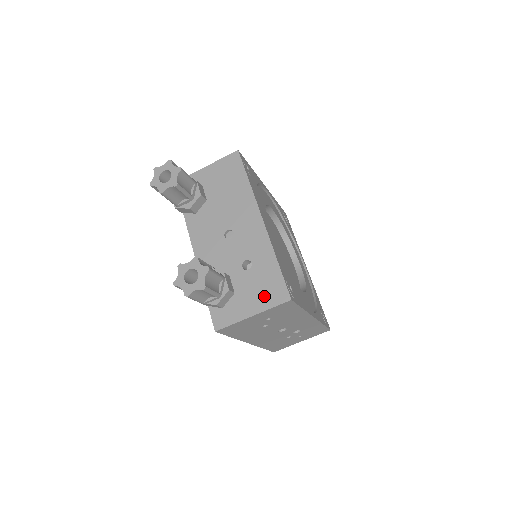
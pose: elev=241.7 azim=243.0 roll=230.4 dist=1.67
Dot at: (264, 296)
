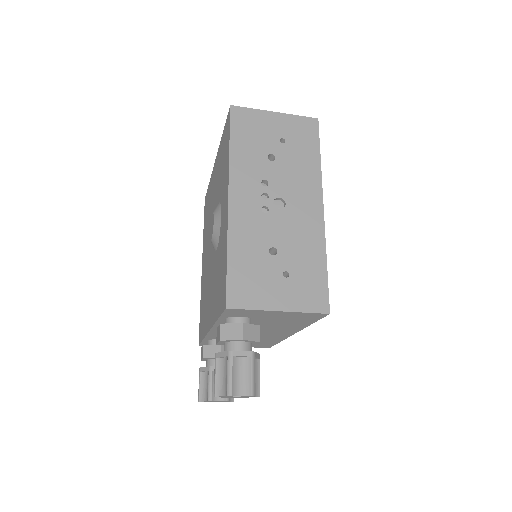
Dot at: occluded
